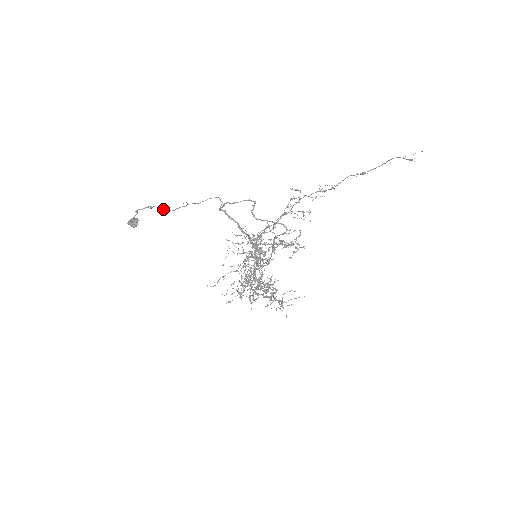
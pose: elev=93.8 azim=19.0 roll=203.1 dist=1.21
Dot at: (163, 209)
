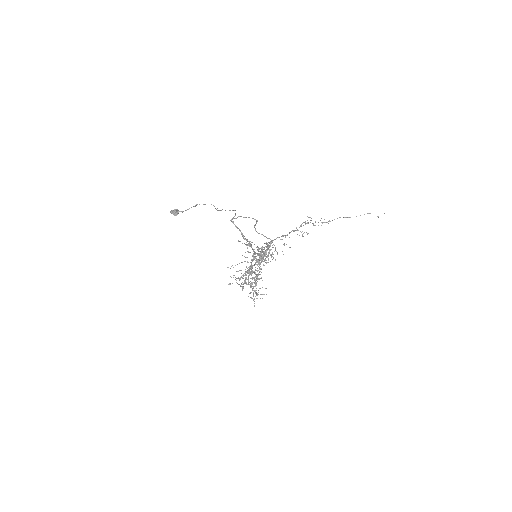
Dot at: (215, 208)
